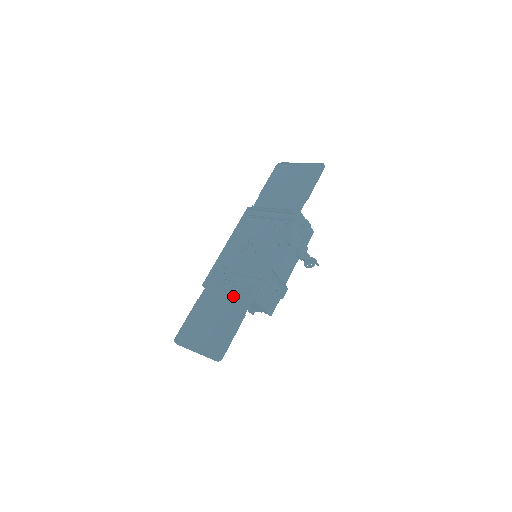
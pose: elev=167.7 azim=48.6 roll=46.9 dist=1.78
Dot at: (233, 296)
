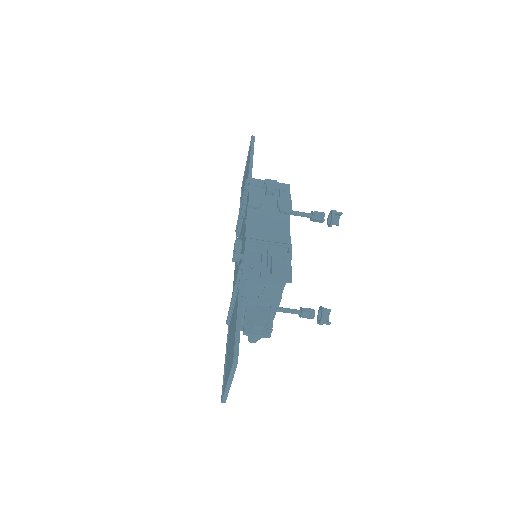
Dot at: (235, 299)
